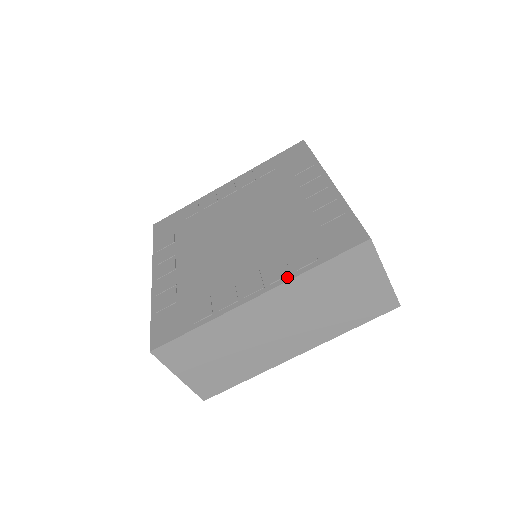
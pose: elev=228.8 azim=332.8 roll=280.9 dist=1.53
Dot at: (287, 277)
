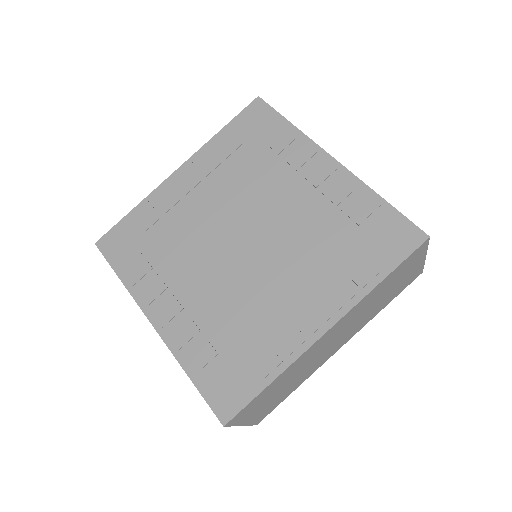
Dot at: (354, 299)
